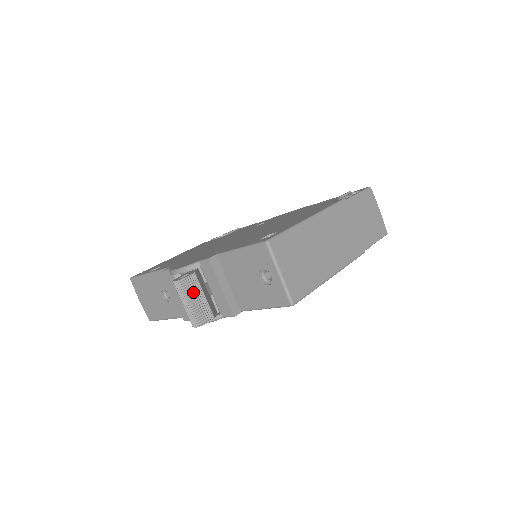
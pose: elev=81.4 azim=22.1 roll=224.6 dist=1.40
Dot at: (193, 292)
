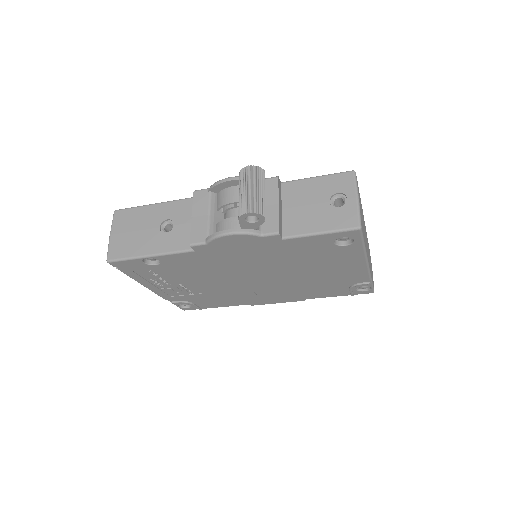
Dot at: (262, 183)
